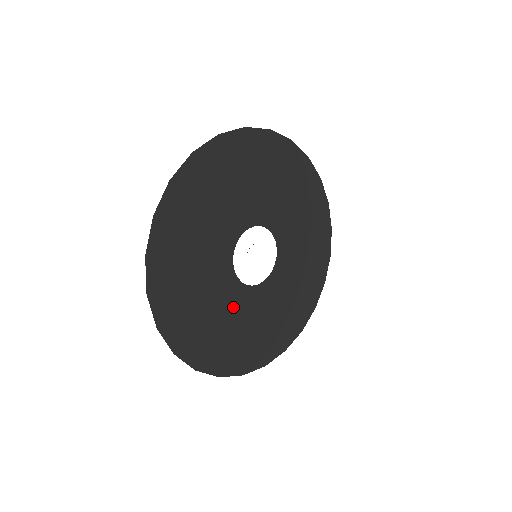
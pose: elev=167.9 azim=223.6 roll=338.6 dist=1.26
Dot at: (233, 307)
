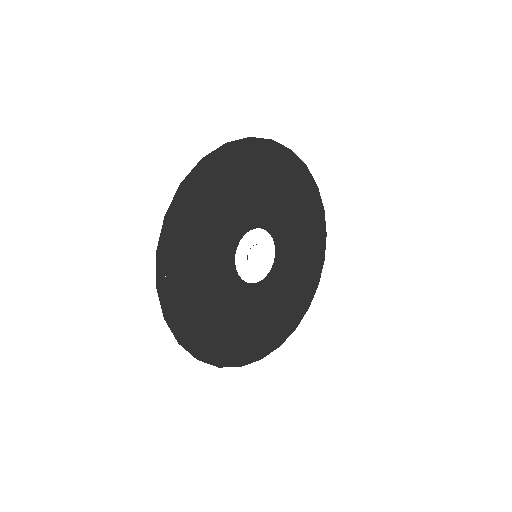
Dot at: (226, 296)
